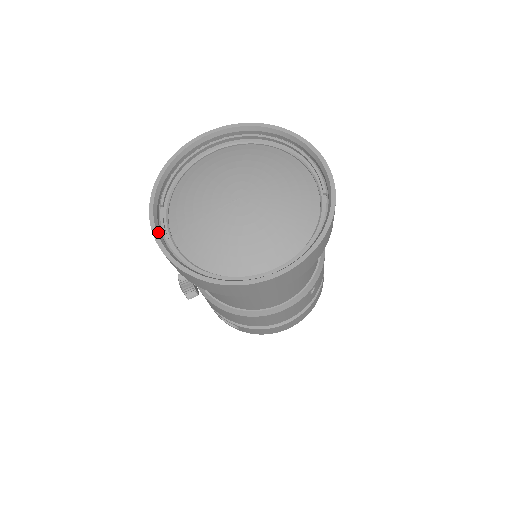
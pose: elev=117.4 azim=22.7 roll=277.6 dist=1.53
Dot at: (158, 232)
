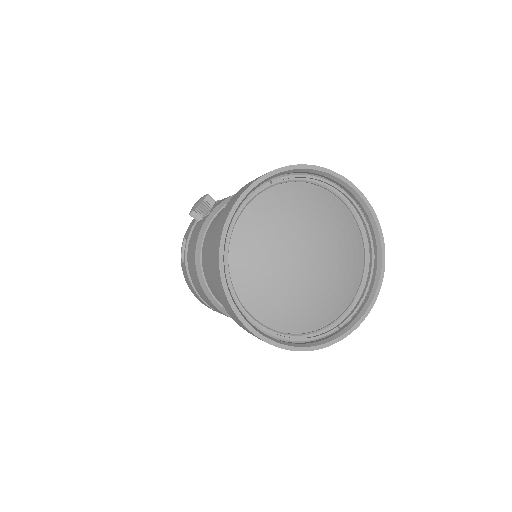
Dot at: (245, 197)
